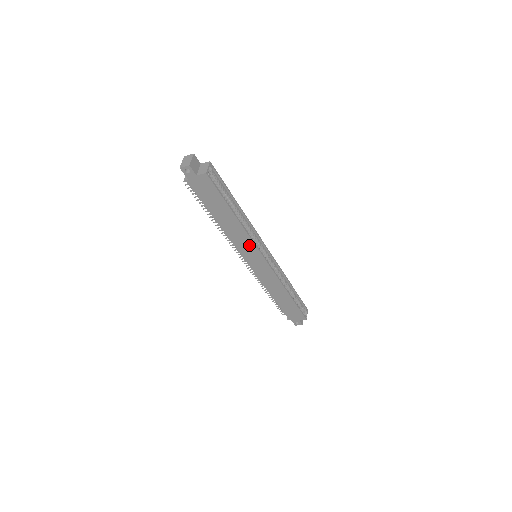
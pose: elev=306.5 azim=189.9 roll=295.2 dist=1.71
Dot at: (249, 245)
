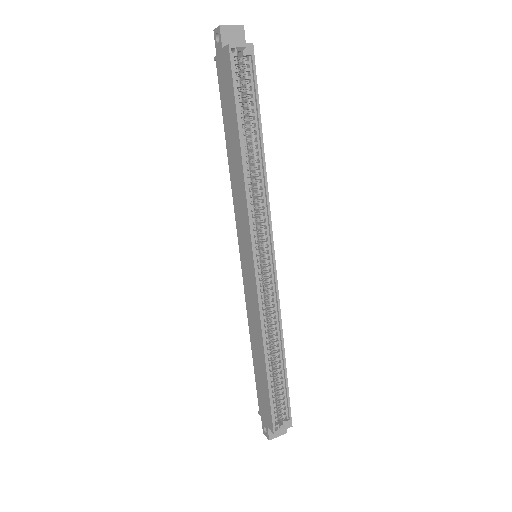
Dot at: (245, 219)
